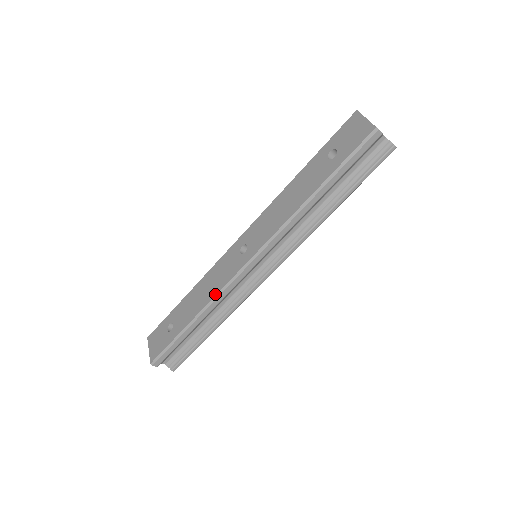
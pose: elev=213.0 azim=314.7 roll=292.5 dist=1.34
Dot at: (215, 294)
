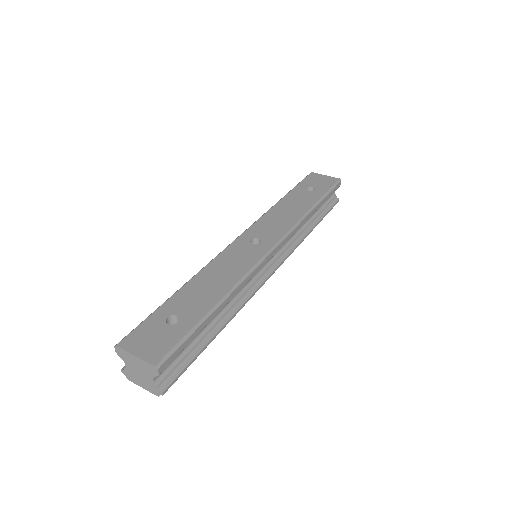
Dot at: (243, 275)
